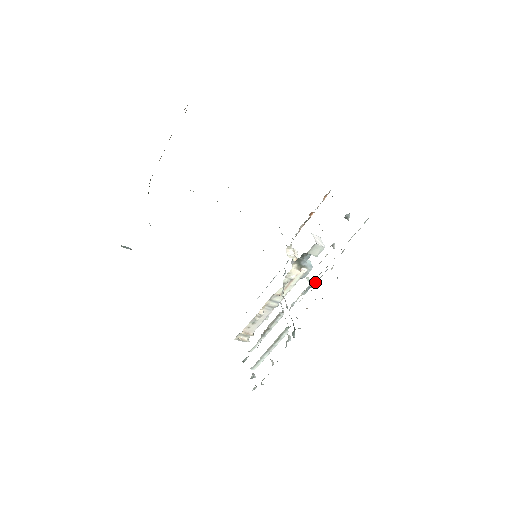
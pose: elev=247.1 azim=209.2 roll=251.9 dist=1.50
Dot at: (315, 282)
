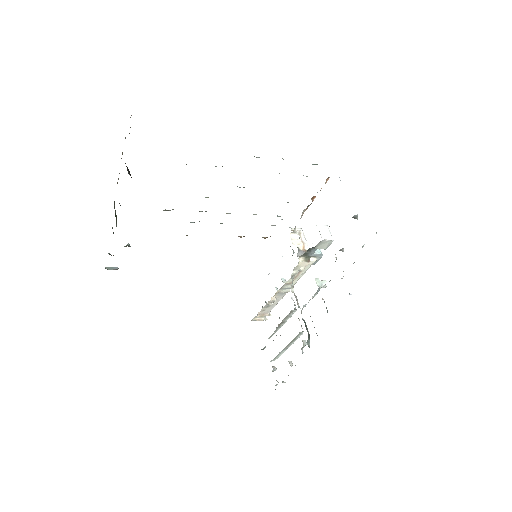
Dot at: (326, 282)
